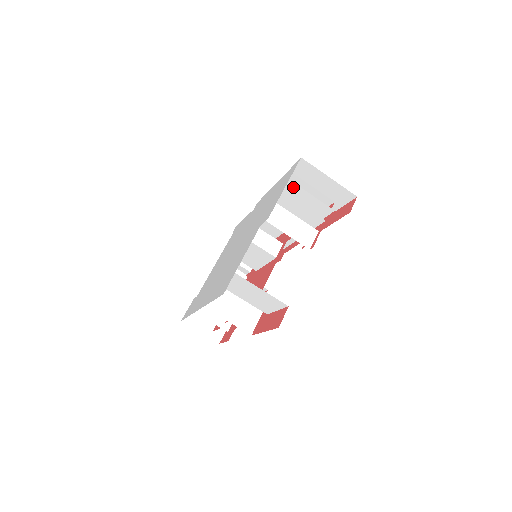
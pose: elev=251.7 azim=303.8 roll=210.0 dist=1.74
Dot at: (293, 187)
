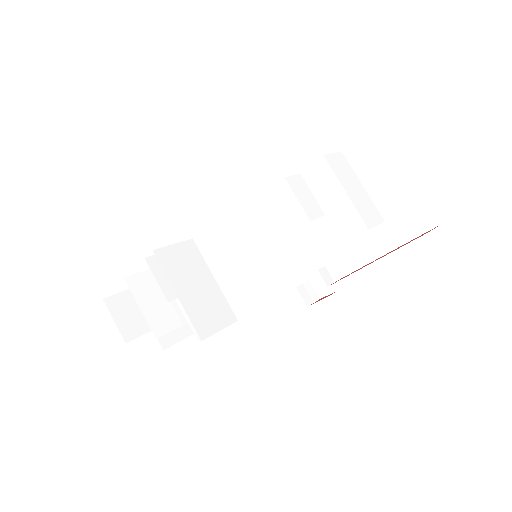
Dot at: occluded
